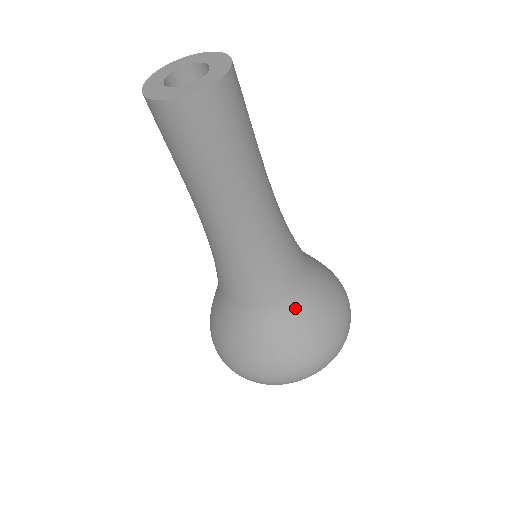
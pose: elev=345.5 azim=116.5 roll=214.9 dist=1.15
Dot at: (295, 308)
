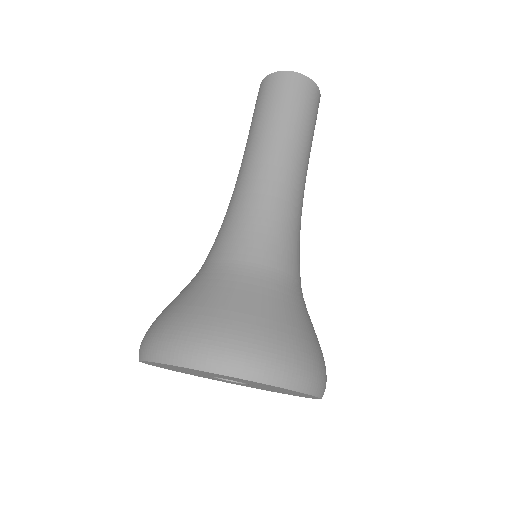
Dot at: (263, 281)
